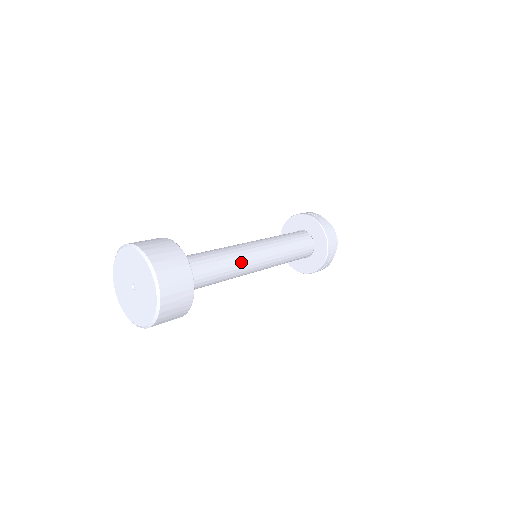
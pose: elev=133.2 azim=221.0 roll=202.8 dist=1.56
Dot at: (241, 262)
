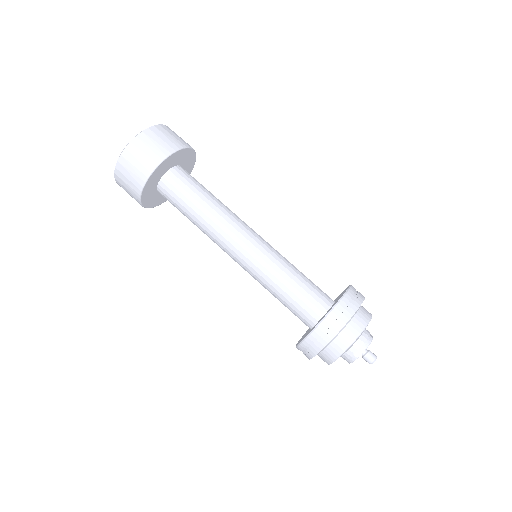
Dot at: (229, 221)
